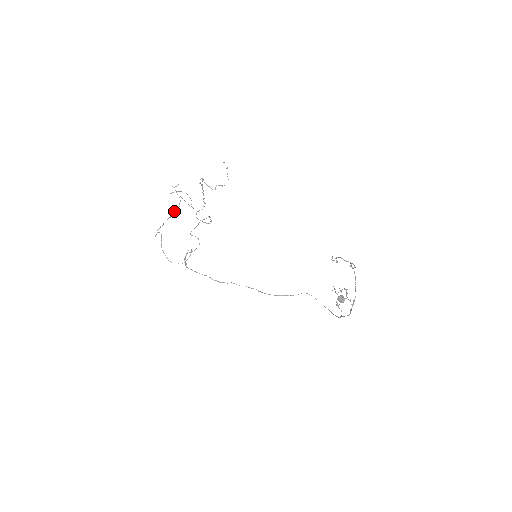
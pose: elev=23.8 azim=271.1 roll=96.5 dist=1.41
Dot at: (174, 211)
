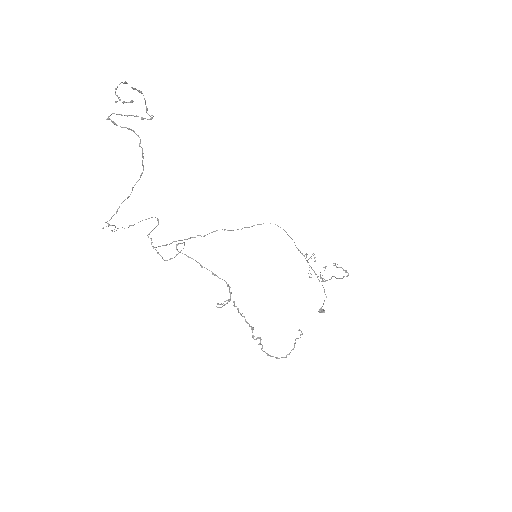
Dot at: occluded
